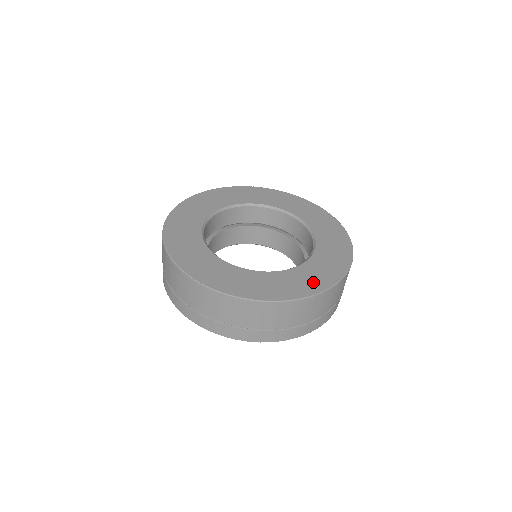
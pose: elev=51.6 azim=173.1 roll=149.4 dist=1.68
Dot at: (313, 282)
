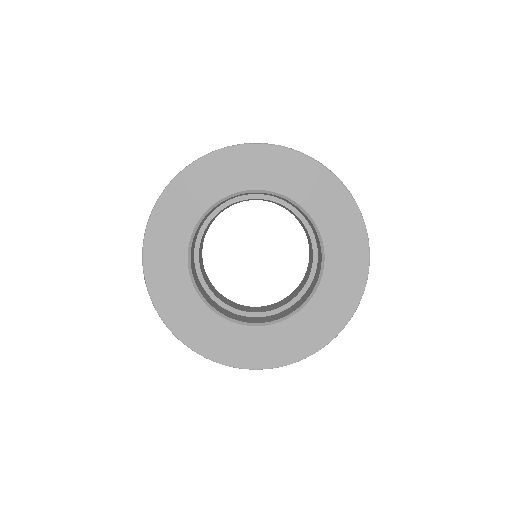
Dot at: (269, 353)
